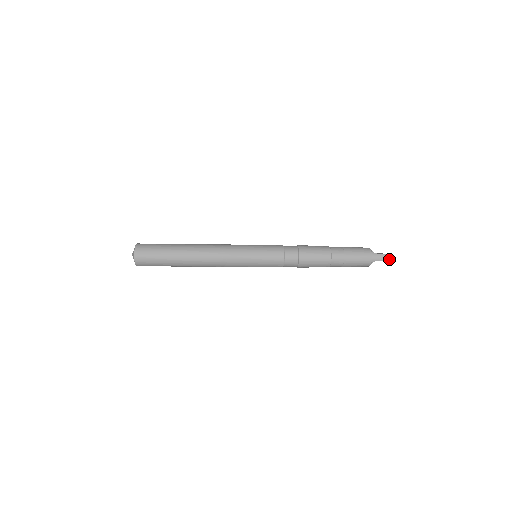
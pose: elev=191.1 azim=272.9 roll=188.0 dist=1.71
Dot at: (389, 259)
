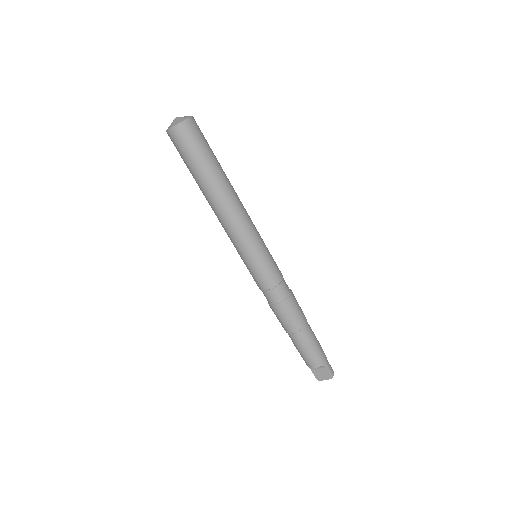
Dot at: occluded
